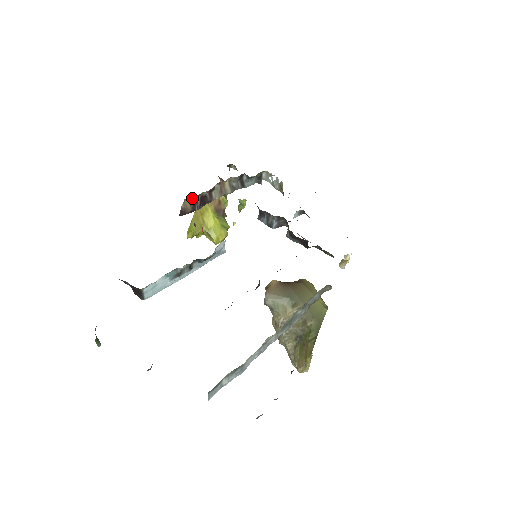
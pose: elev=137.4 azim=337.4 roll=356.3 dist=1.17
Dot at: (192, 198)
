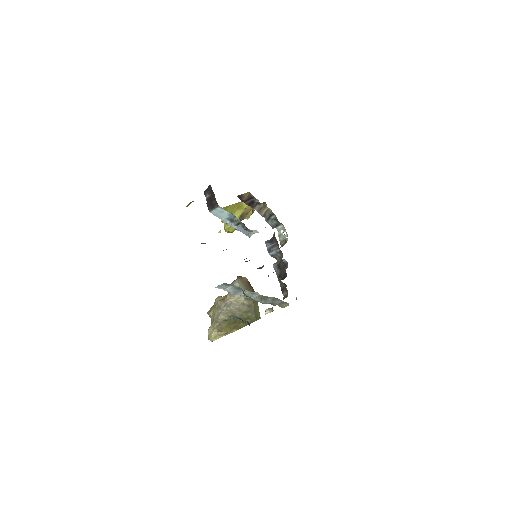
Dot at: (251, 196)
